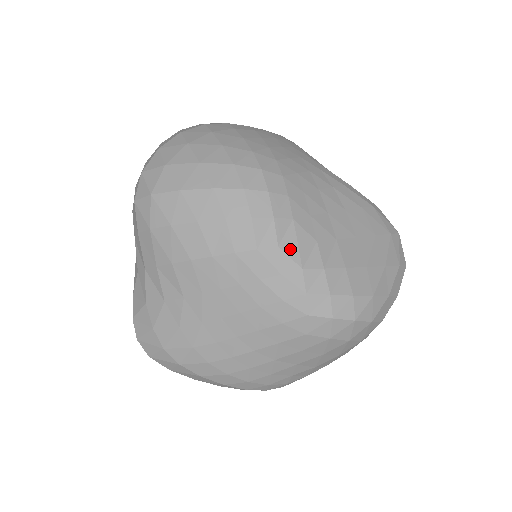
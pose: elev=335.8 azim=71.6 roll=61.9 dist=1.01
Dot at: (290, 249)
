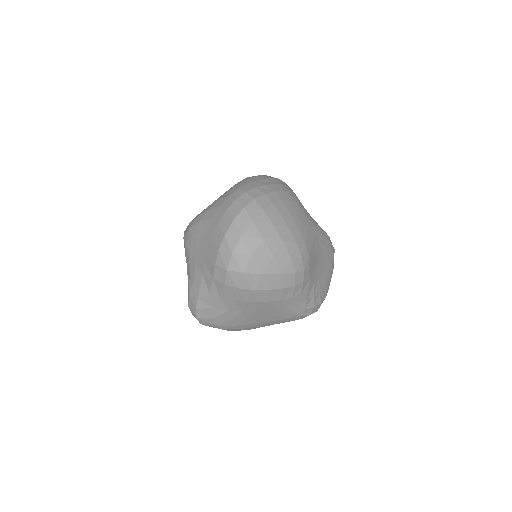
Dot at: (305, 294)
